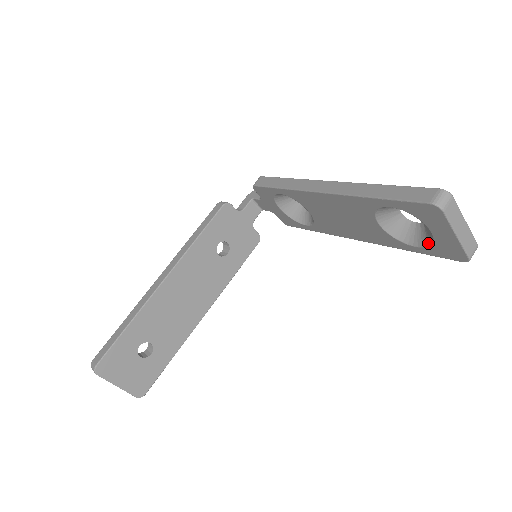
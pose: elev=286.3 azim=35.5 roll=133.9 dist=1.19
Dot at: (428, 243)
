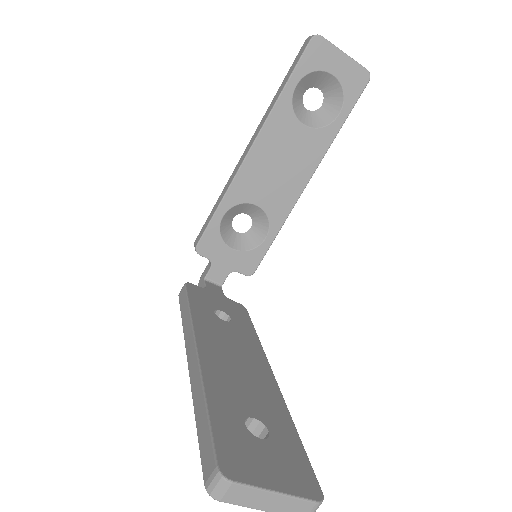
Dot at: (341, 97)
